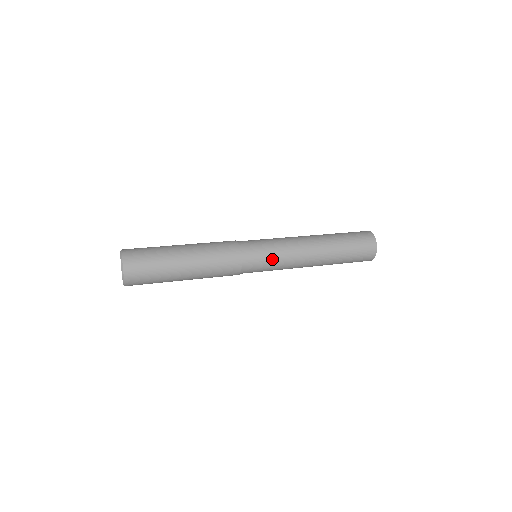
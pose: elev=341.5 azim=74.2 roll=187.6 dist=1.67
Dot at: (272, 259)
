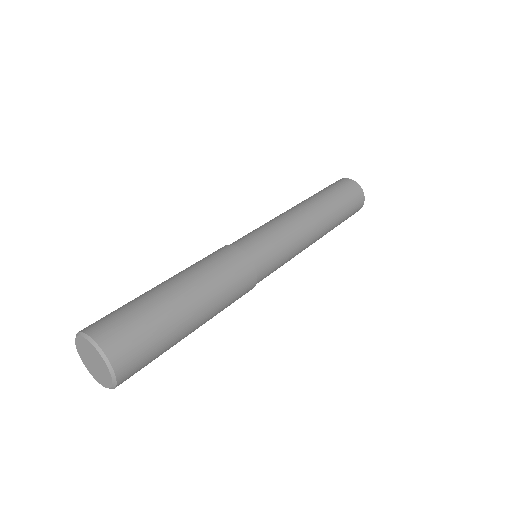
Dot at: (283, 249)
